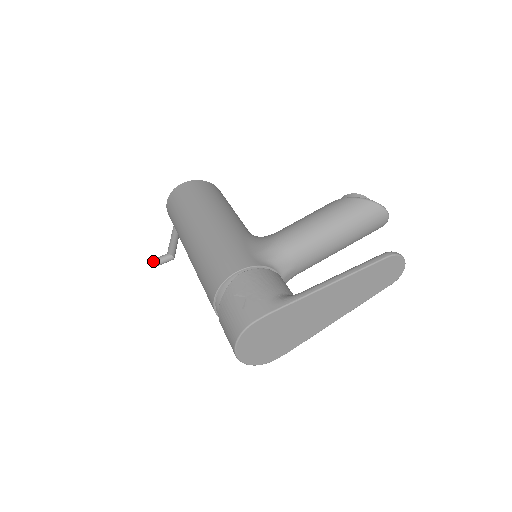
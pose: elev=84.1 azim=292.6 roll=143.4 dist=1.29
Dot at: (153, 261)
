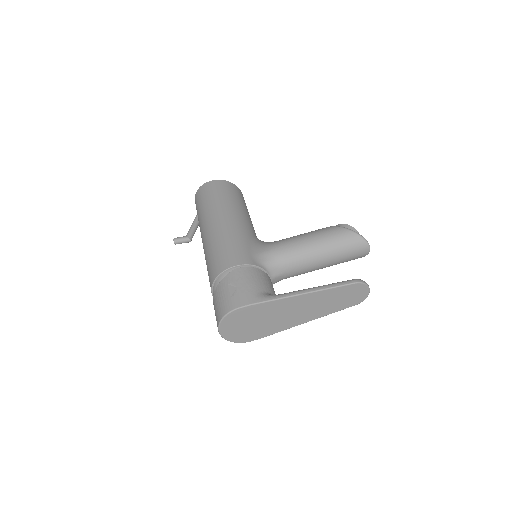
Dot at: (173, 240)
